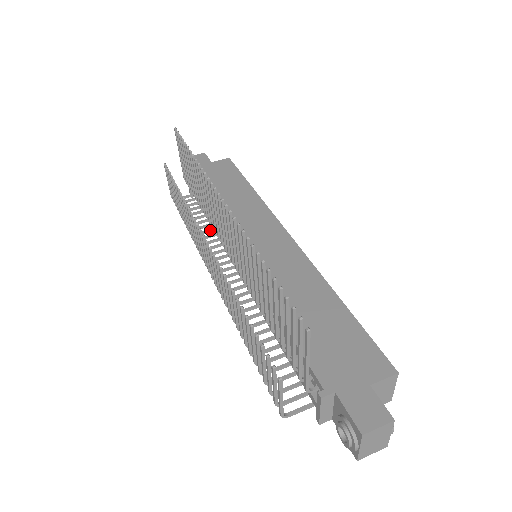
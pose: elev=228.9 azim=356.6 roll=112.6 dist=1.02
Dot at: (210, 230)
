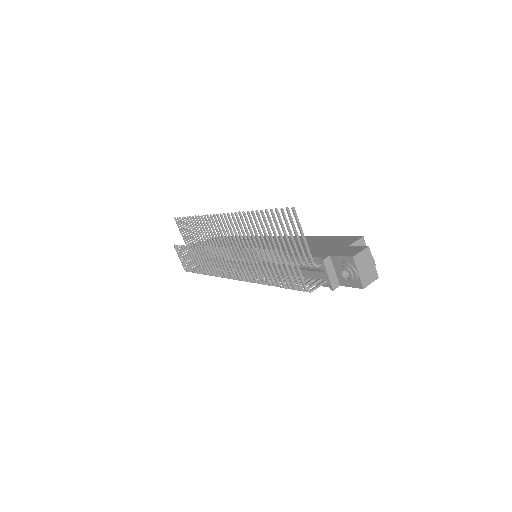
Dot at: occluded
